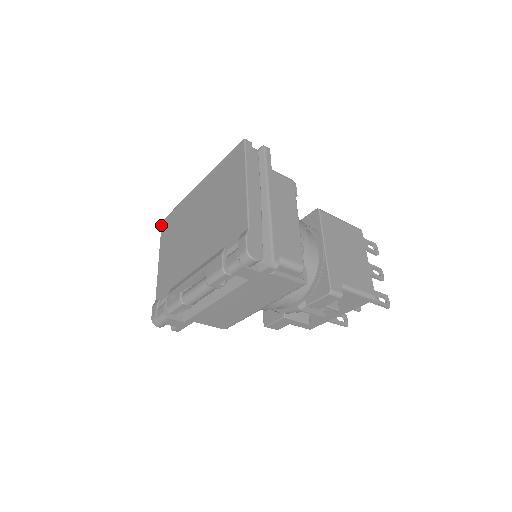
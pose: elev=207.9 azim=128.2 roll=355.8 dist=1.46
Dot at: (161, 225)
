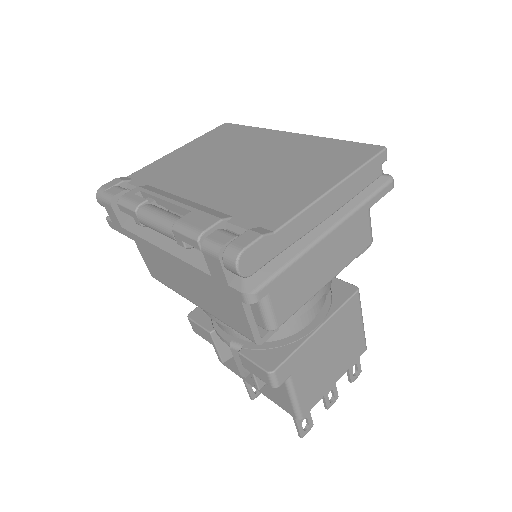
Dot at: occluded
